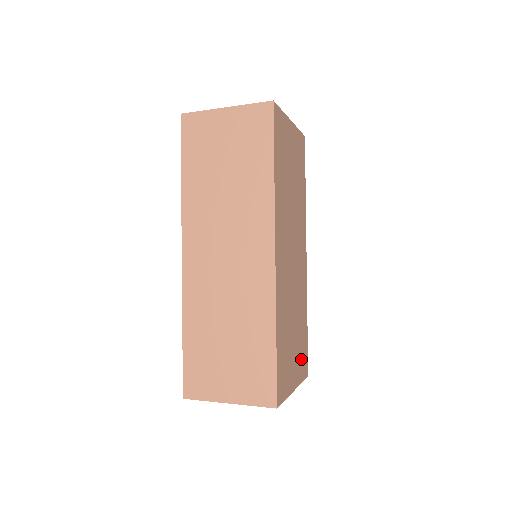
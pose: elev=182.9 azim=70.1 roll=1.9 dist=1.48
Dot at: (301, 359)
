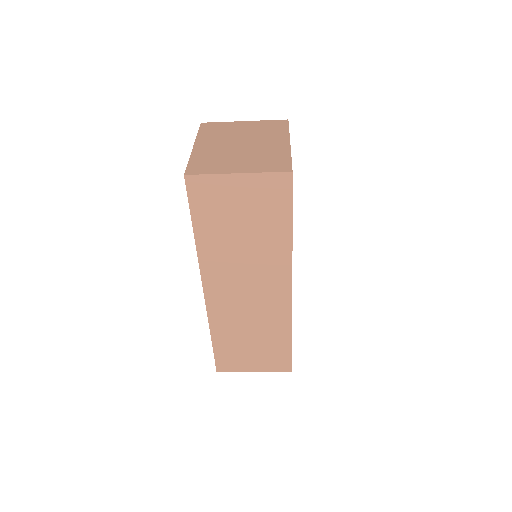
Dot at: occluded
